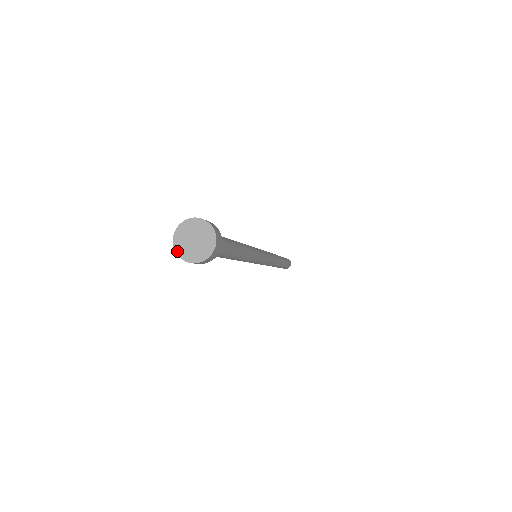
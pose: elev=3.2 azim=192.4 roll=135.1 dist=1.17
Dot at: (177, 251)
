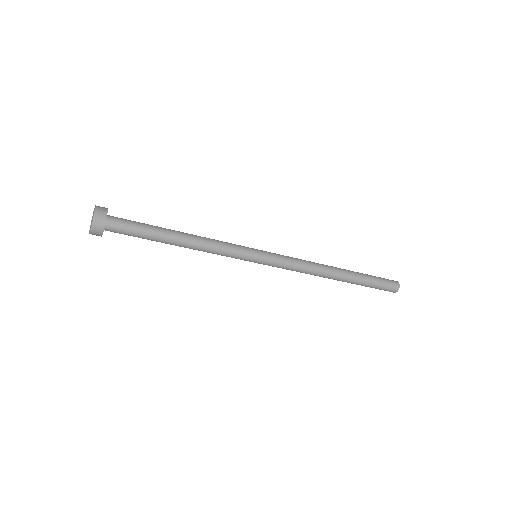
Dot at: (89, 233)
